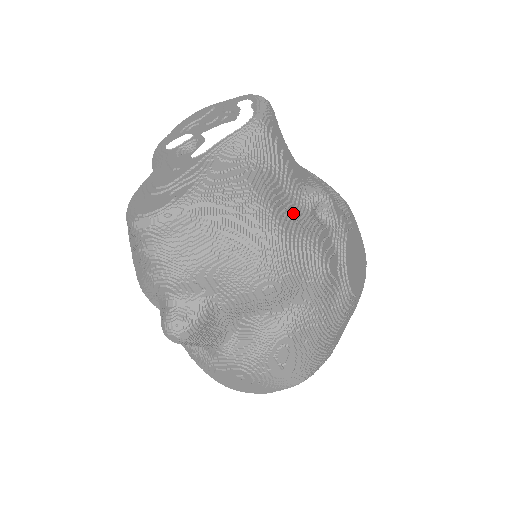
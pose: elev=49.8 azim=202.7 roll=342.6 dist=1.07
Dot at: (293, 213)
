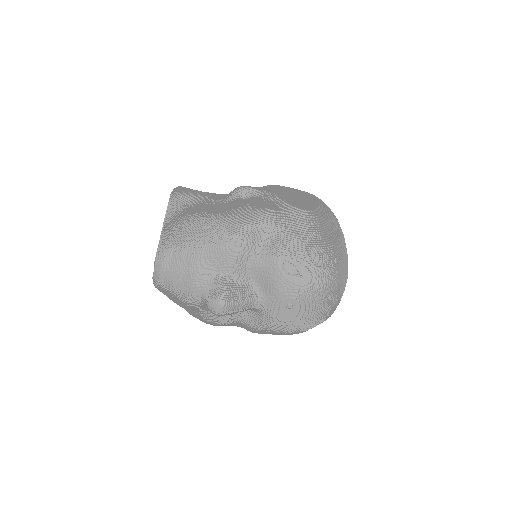
Dot at: (223, 207)
